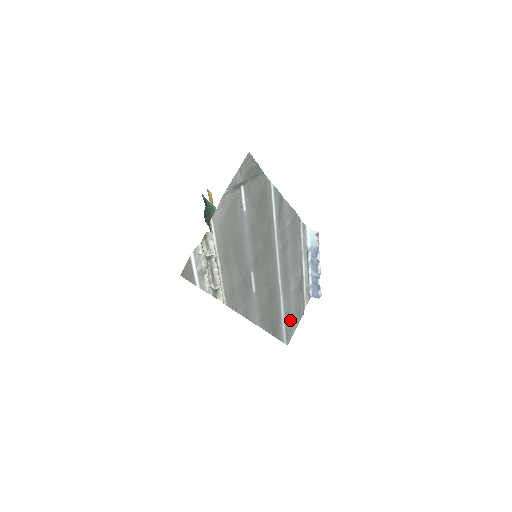
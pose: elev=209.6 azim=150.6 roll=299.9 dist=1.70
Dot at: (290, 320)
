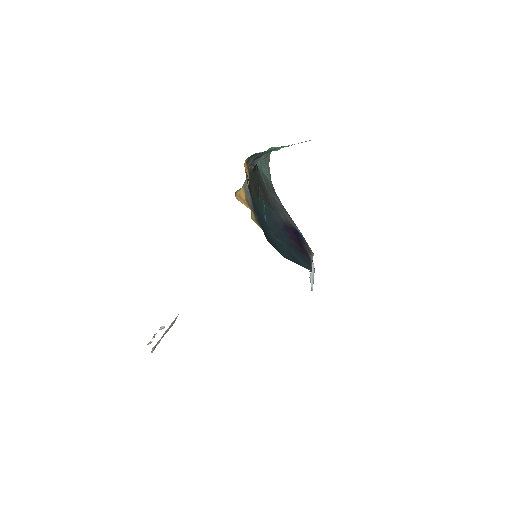
Dot at: occluded
